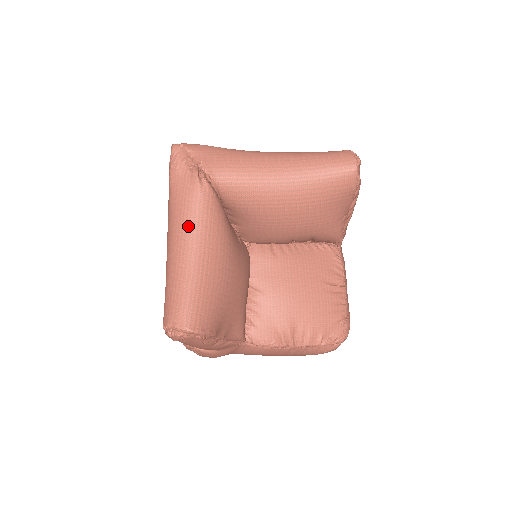
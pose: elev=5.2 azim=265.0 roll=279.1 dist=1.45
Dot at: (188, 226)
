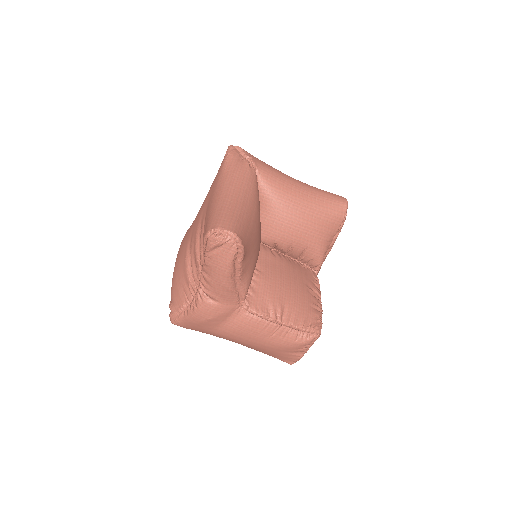
Dot at: (238, 183)
